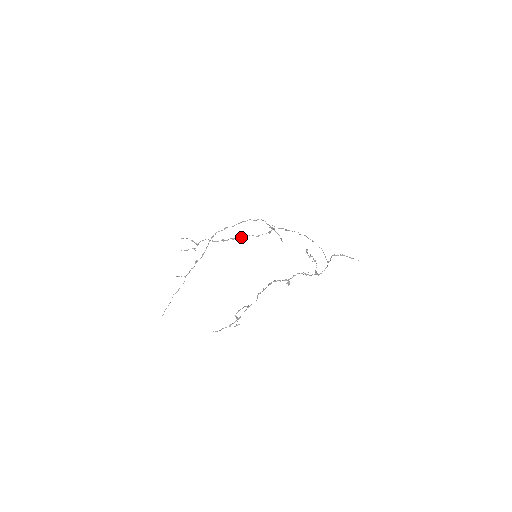
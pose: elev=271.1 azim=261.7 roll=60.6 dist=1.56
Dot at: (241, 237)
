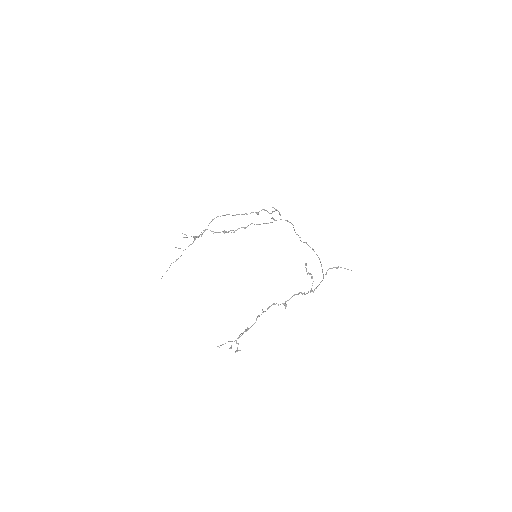
Dot at: (242, 227)
